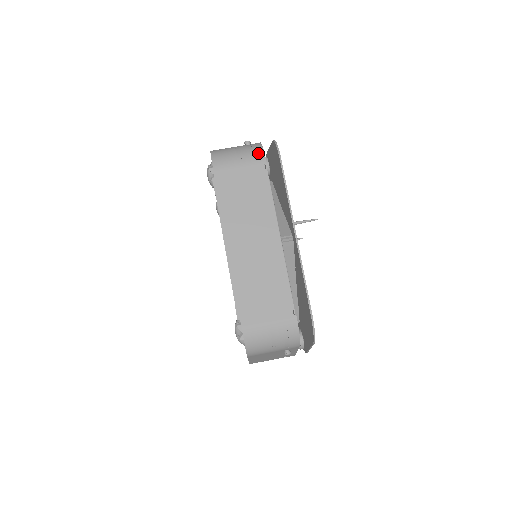
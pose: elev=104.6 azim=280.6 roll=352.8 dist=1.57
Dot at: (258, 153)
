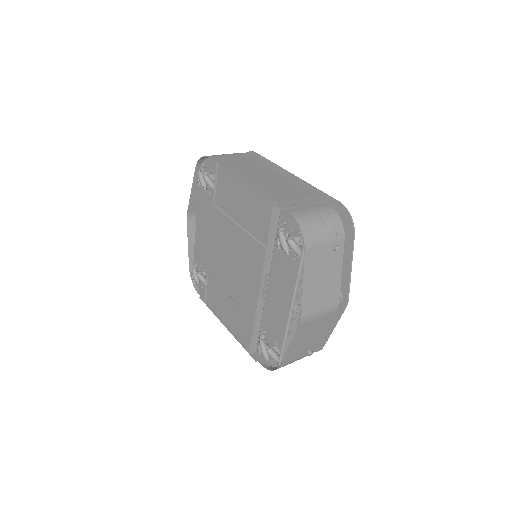
Dot at: occluded
